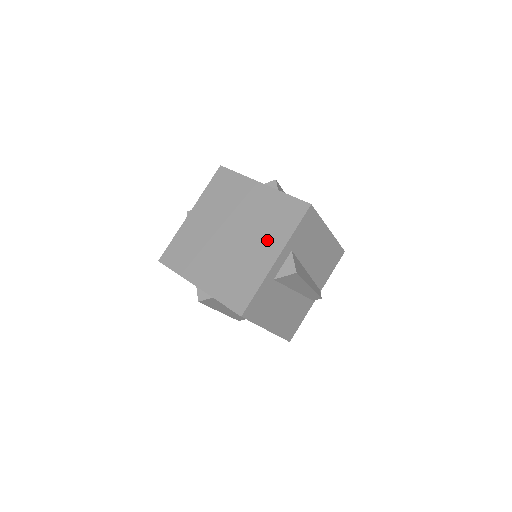
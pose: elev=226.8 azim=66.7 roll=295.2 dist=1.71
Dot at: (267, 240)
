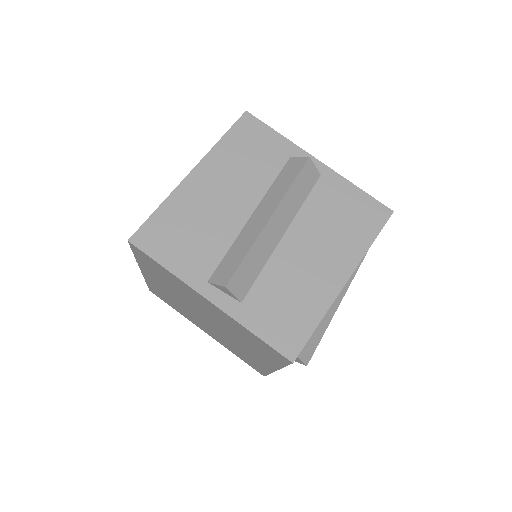
Dot at: (254, 352)
